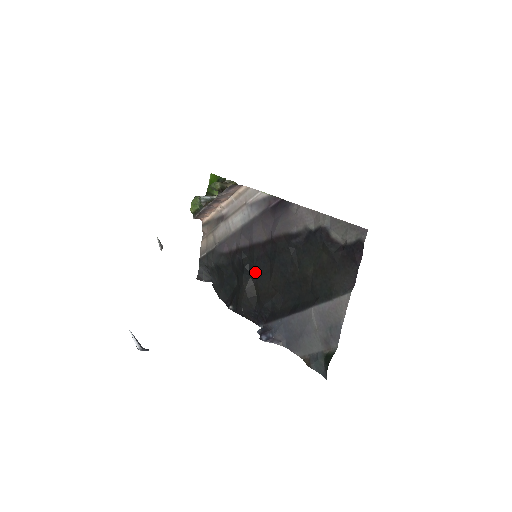
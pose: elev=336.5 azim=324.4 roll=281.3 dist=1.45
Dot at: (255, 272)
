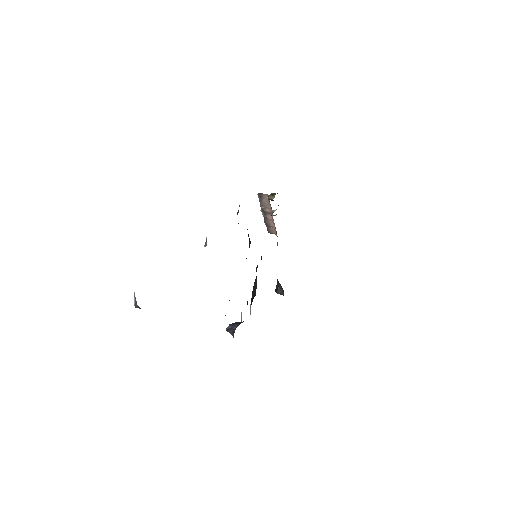
Dot at: occluded
